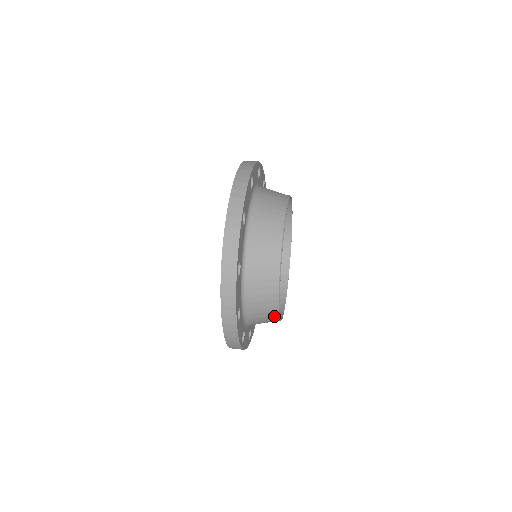
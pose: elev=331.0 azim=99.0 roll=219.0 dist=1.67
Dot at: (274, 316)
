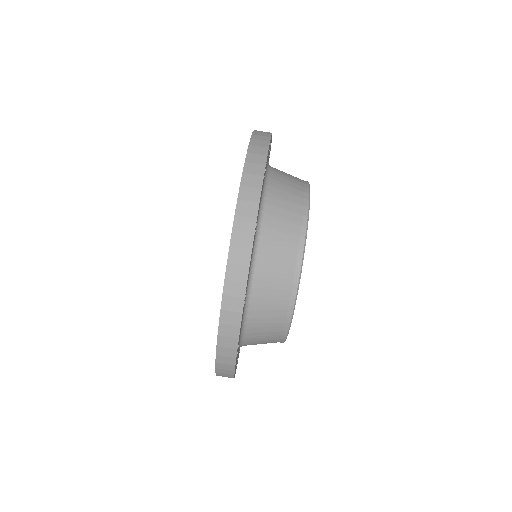
Dot at: occluded
